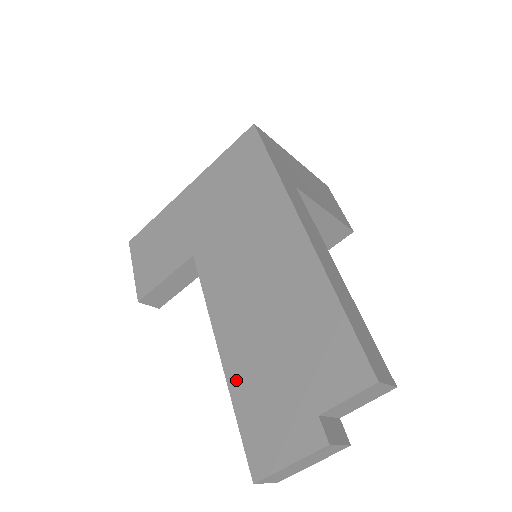
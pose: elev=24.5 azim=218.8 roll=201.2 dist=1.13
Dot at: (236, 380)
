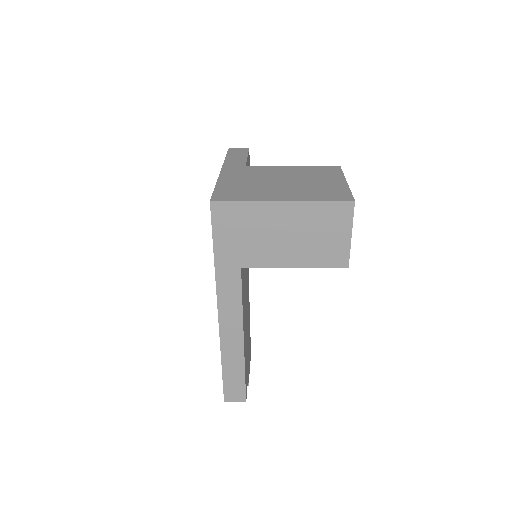
Dot at: occluded
